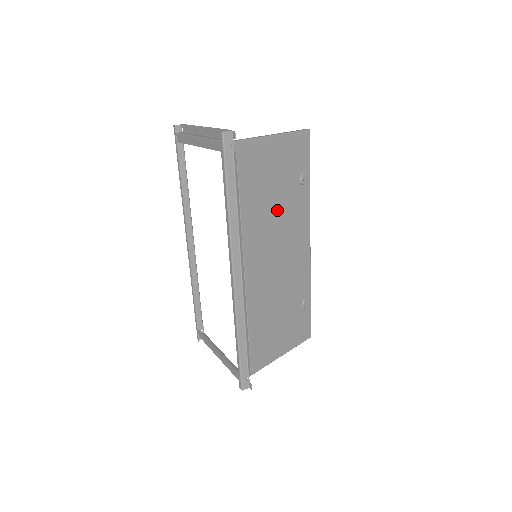
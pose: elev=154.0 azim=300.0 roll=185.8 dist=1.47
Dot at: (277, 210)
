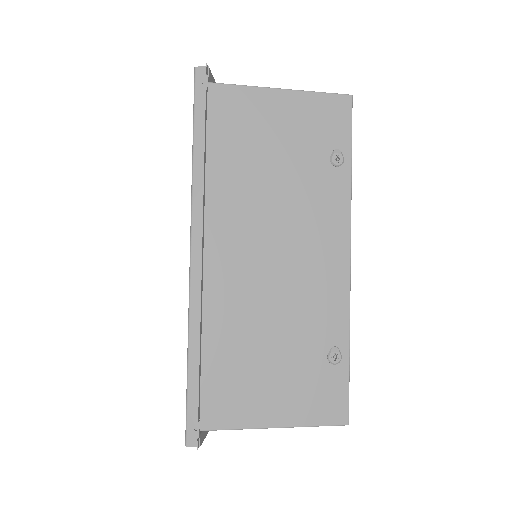
Dot at: (282, 188)
